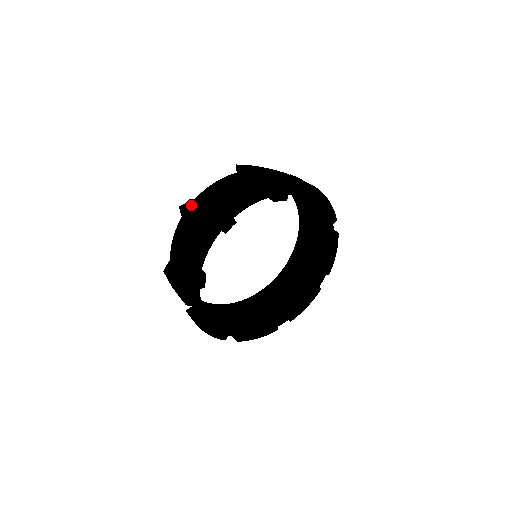
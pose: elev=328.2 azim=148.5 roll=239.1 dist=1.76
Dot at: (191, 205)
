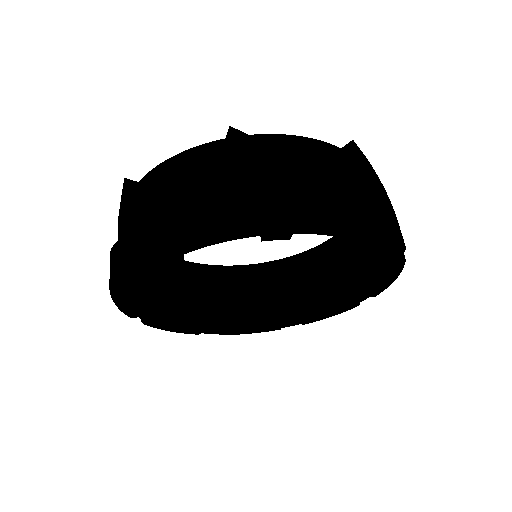
Dot at: (131, 193)
